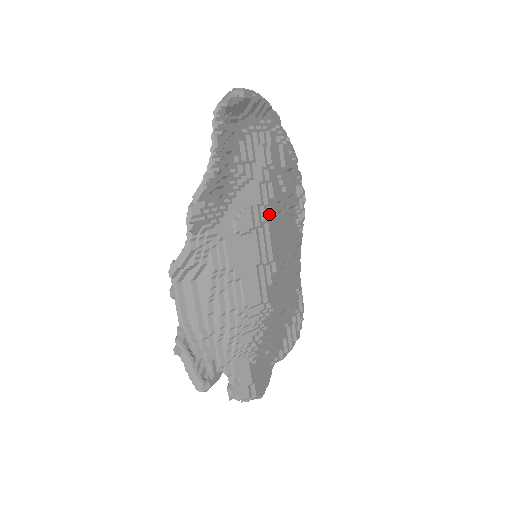
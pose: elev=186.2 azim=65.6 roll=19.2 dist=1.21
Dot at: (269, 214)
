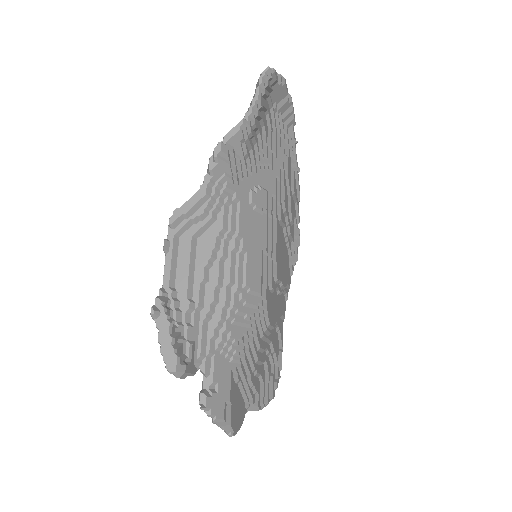
Dot at: (279, 213)
